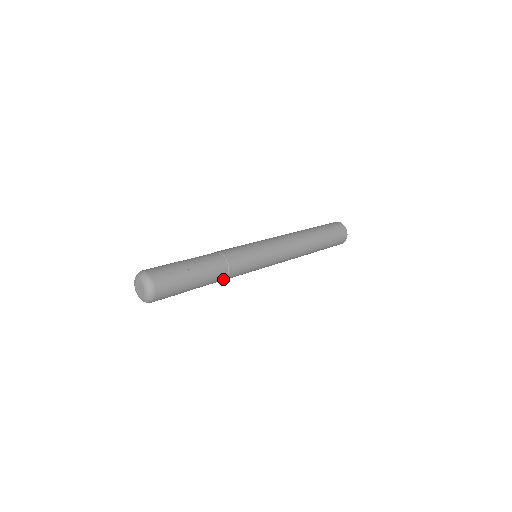
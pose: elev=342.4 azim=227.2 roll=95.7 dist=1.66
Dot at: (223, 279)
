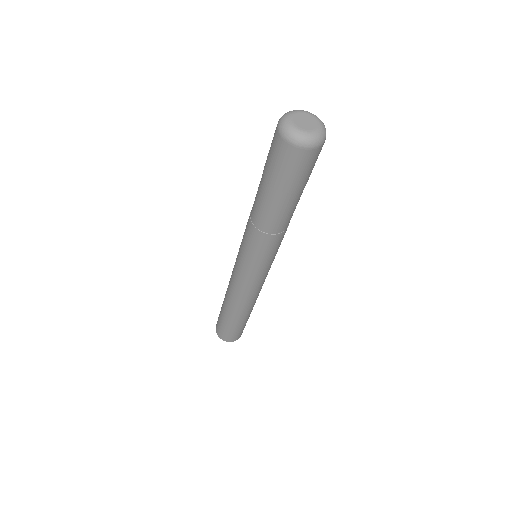
Dot at: (270, 230)
